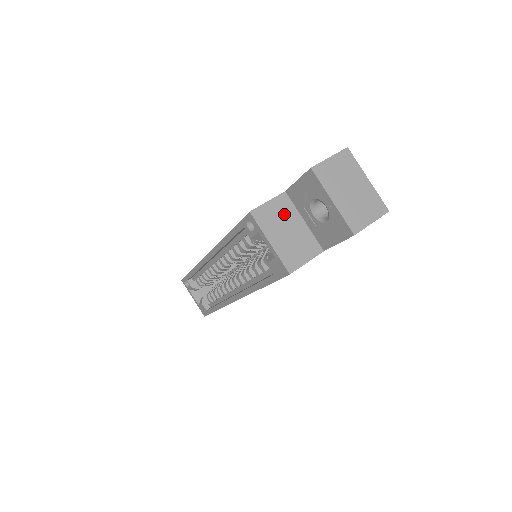
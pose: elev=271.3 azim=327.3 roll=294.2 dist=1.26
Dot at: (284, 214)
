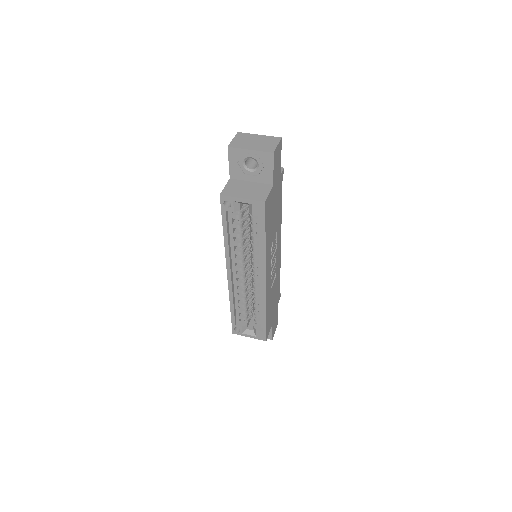
Dot at: (238, 186)
